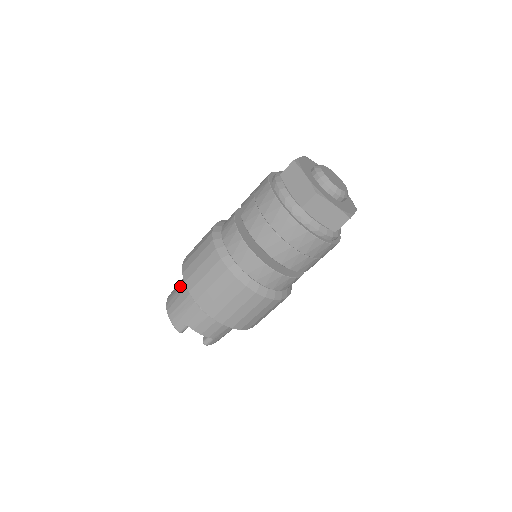
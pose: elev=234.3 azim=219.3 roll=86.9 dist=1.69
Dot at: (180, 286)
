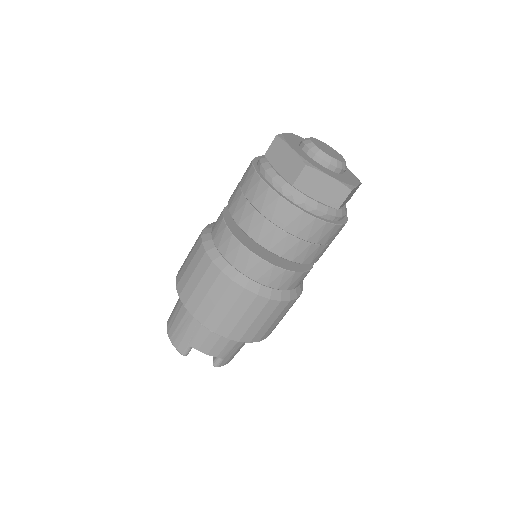
Dot at: (178, 303)
